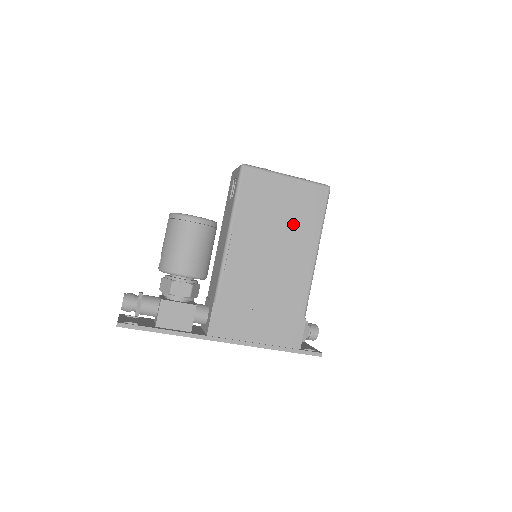
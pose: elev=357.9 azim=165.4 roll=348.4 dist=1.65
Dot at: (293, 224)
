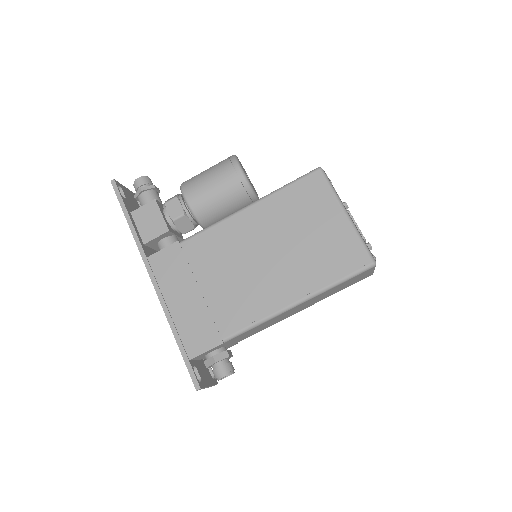
Dot at: (305, 255)
